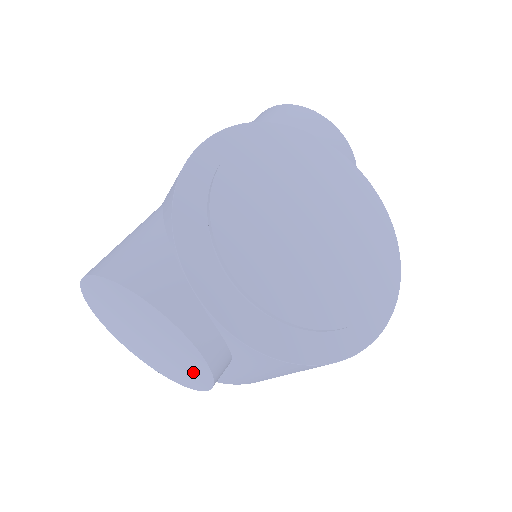
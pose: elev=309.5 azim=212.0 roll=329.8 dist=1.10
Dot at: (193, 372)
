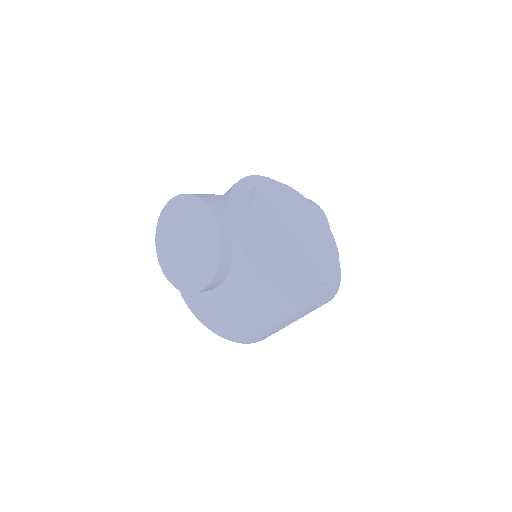
Dot at: (204, 270)
